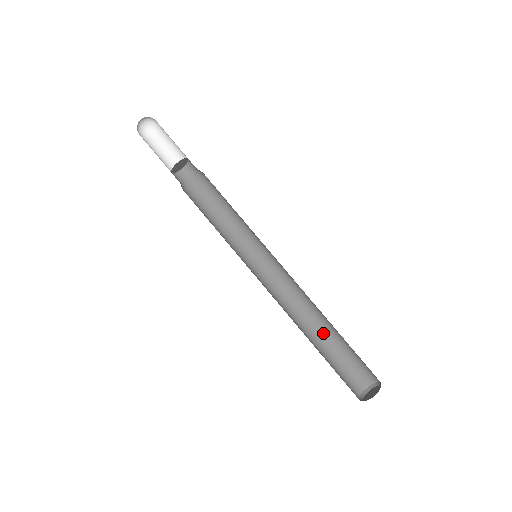
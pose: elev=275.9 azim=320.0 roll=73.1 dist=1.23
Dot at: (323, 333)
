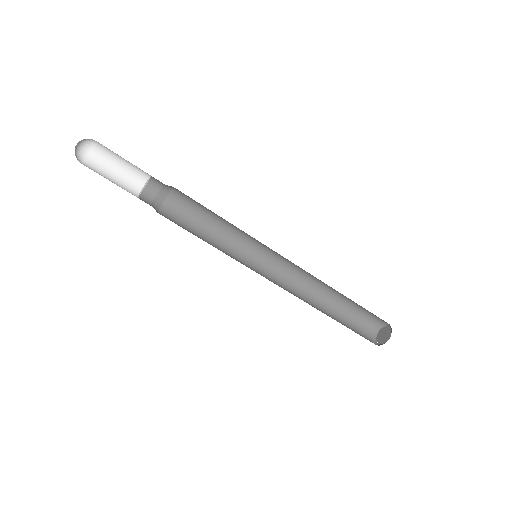
Dot at: (338, 294)
